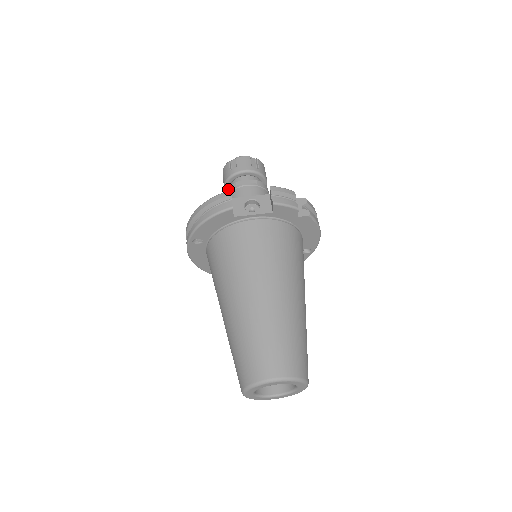
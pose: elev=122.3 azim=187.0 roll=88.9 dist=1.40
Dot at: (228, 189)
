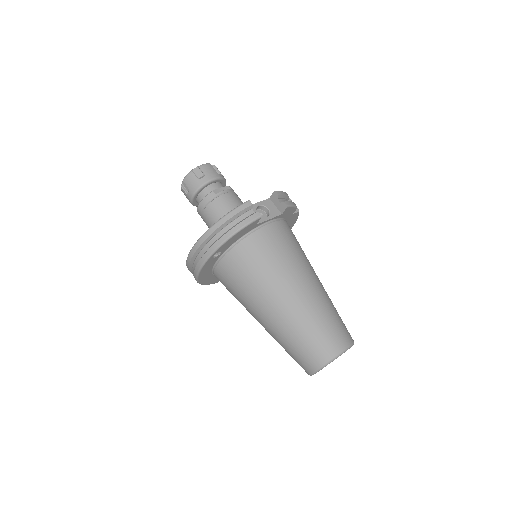
Dot at: (205, 198)
